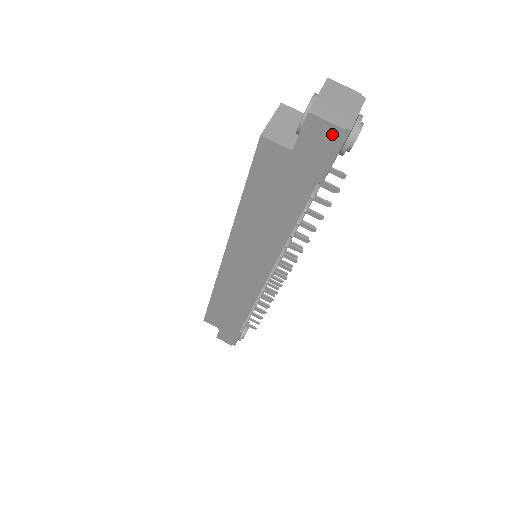
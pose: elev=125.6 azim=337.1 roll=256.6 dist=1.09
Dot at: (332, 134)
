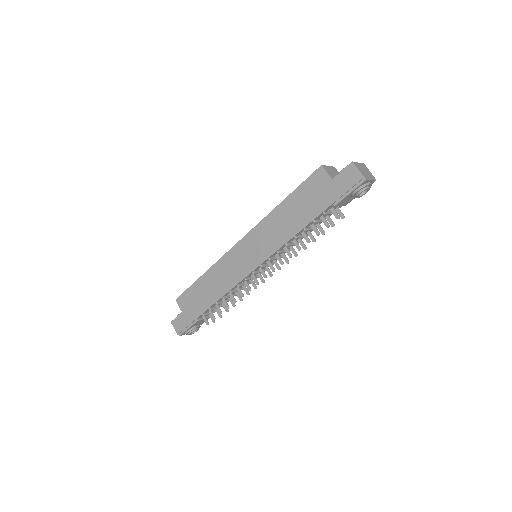
Dot at: (357, 177)
